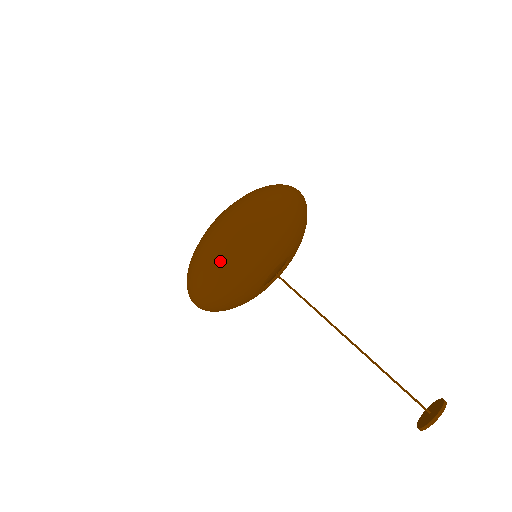
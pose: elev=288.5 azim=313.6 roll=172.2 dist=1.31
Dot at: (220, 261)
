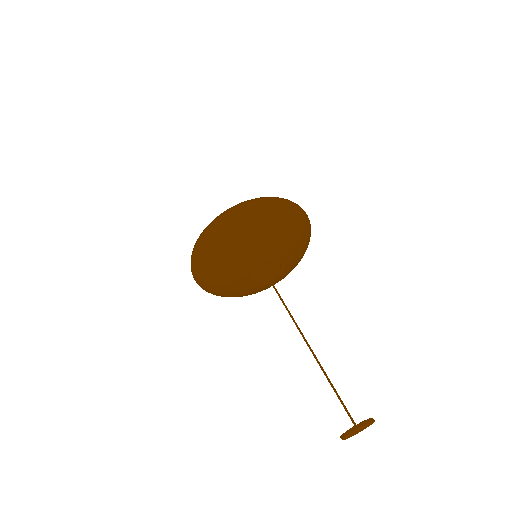
Dot at: (199, 256)
